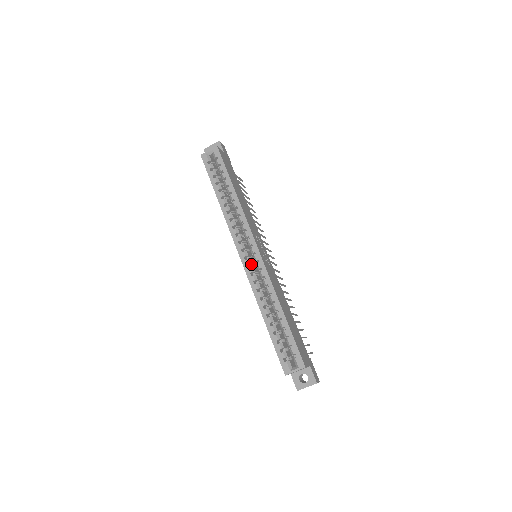
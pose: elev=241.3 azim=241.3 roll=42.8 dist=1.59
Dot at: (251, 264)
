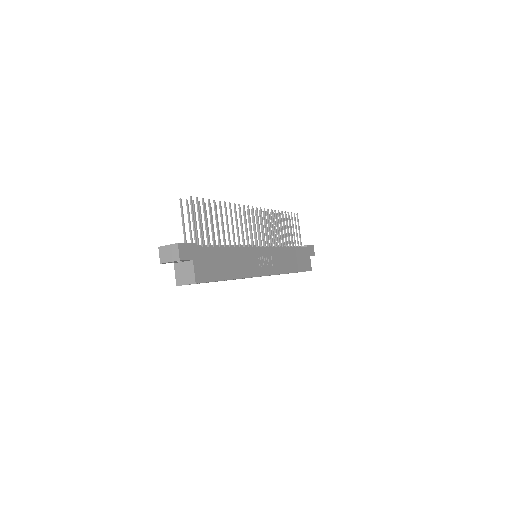
Dot at: occluded
